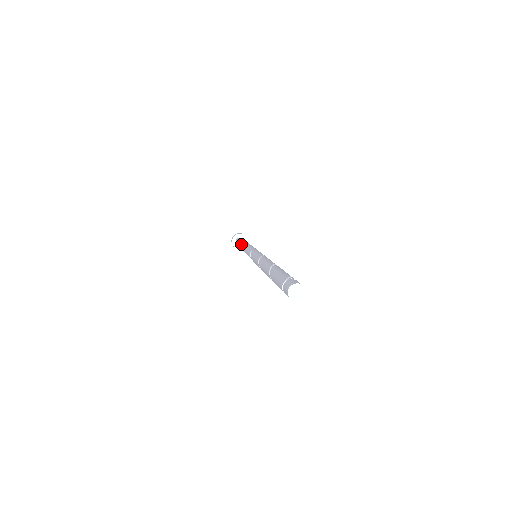
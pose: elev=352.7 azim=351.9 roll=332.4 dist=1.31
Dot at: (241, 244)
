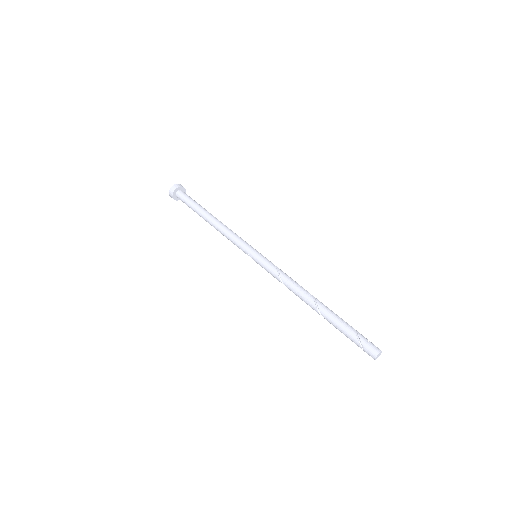
Dot at: occluded
